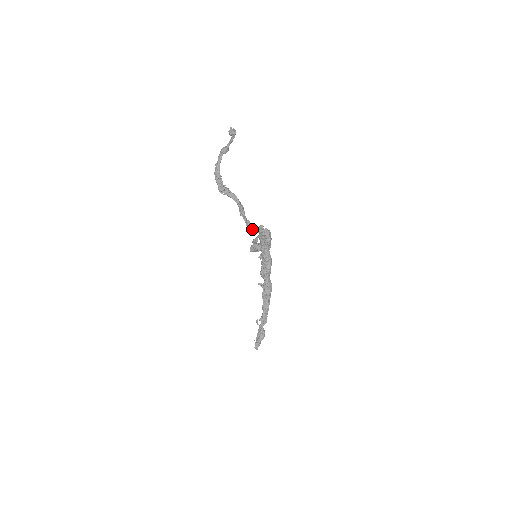
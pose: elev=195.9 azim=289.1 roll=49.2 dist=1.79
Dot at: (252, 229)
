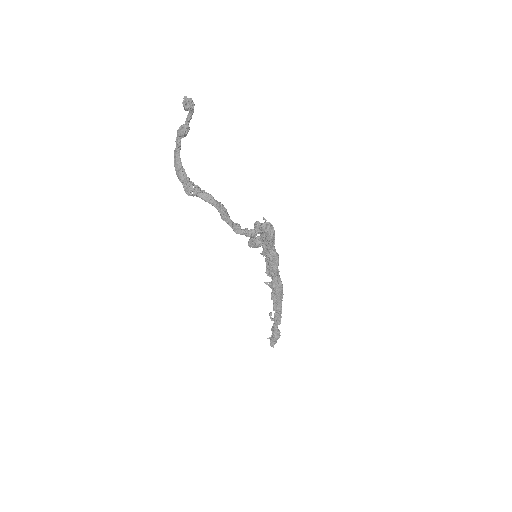
Dot at: (243, 233)
